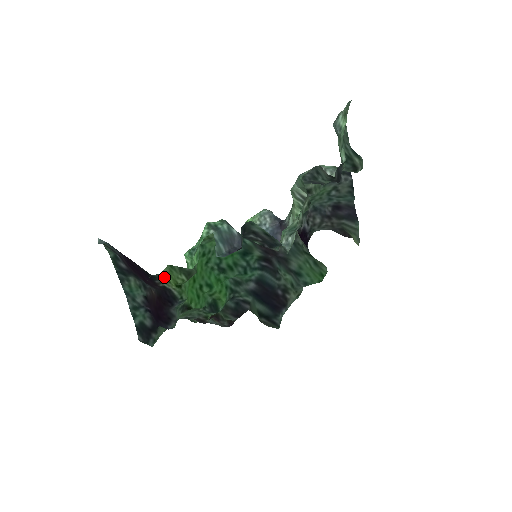
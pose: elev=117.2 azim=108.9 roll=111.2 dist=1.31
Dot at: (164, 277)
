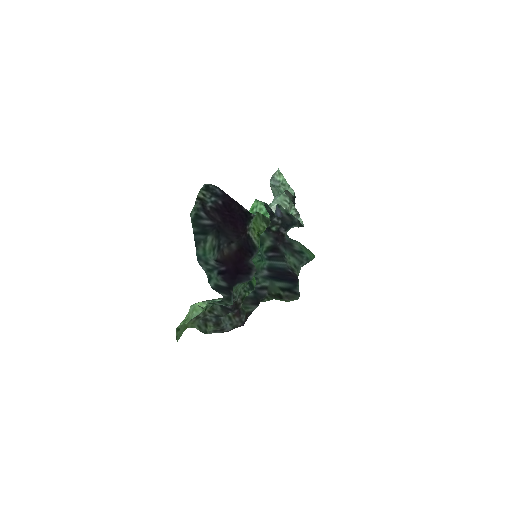
Dot at: (252, 223)
